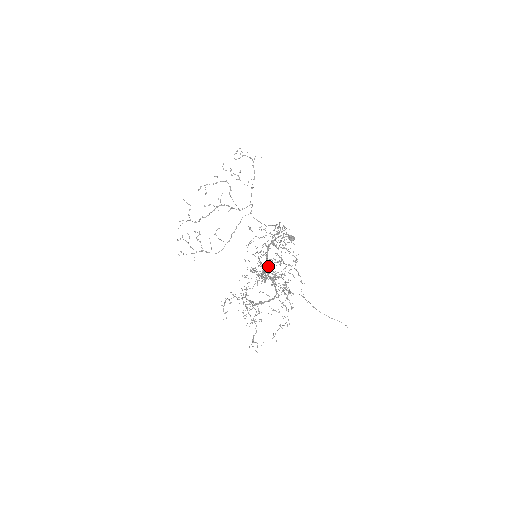
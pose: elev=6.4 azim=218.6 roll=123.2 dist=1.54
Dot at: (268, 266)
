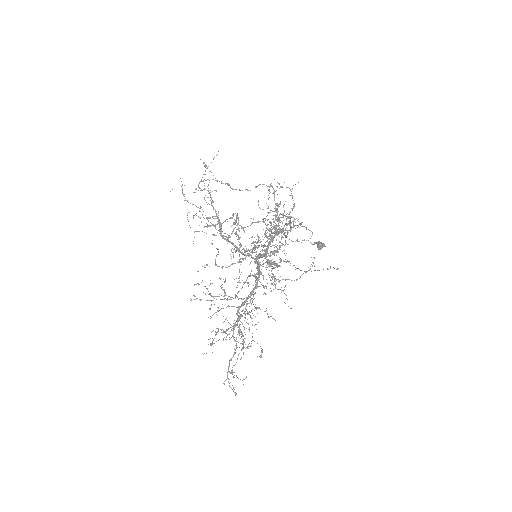
Dot at: occluded
